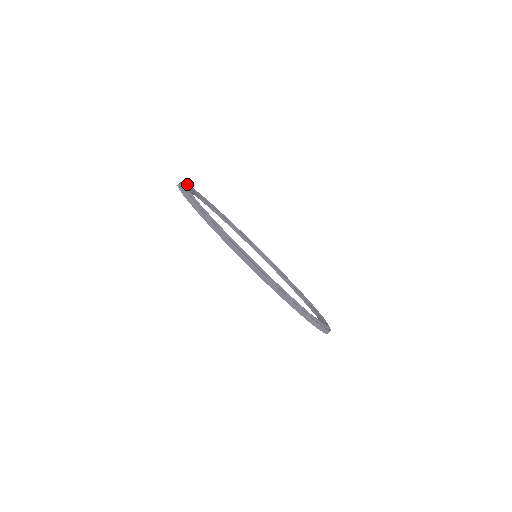
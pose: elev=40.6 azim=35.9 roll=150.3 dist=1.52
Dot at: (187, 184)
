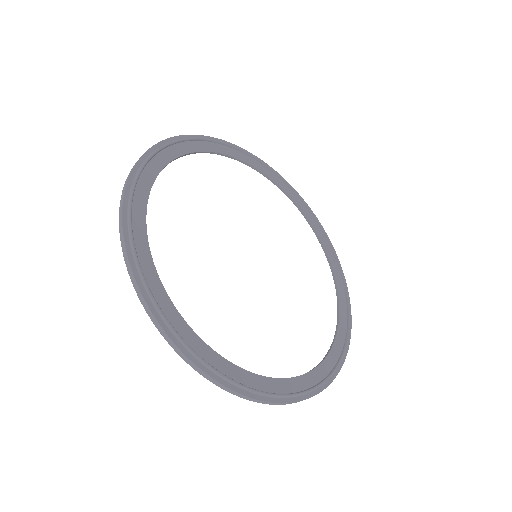
Dot at: (165, 145)
